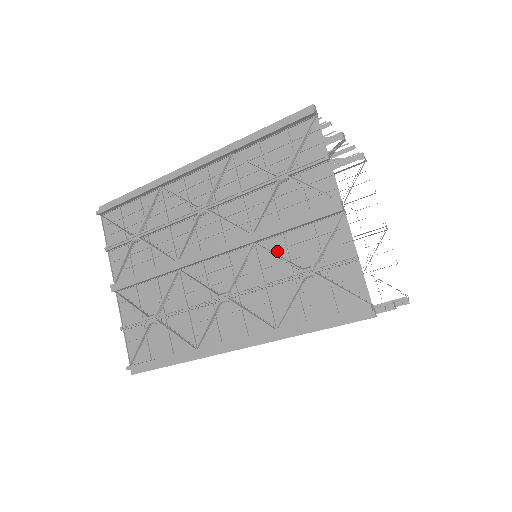
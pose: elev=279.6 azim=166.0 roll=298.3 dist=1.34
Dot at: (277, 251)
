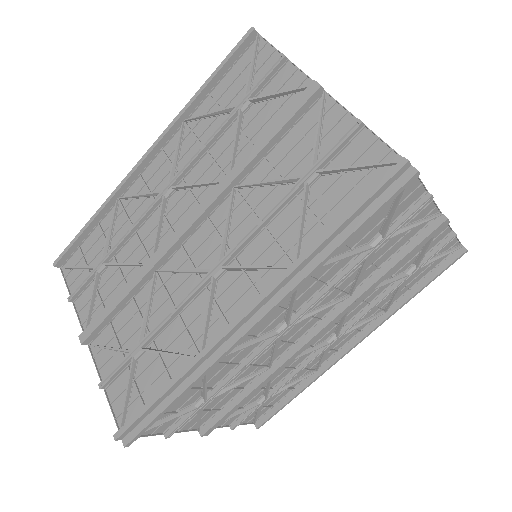
Dot at: (264, 180)
